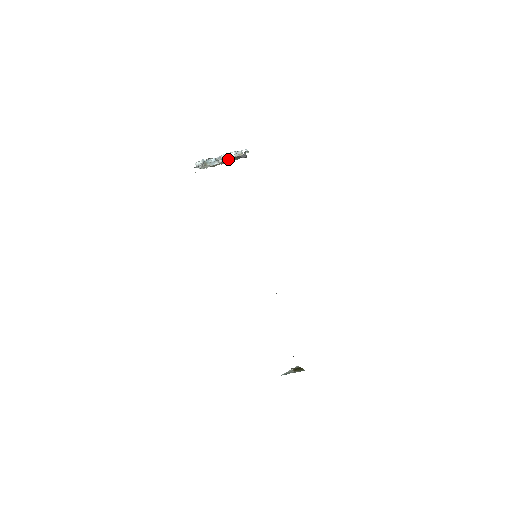
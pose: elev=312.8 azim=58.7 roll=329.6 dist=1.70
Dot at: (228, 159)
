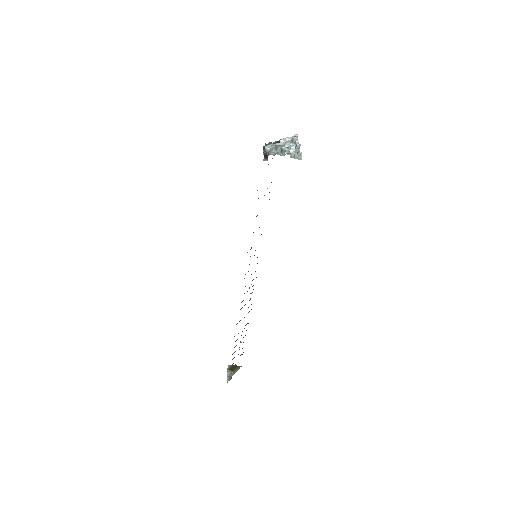
Dot at: (296, 147)
